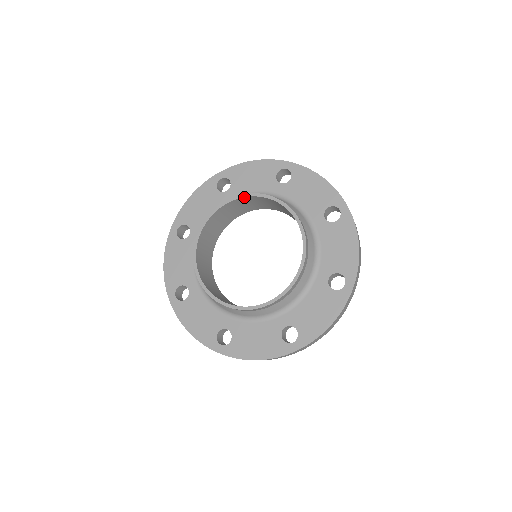
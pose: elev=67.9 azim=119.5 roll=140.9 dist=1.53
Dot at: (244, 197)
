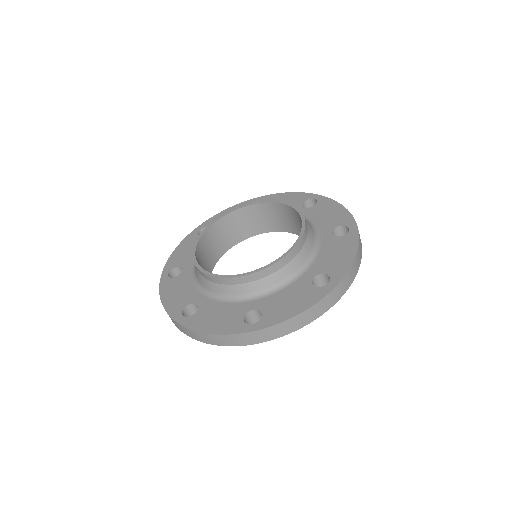
Dot at: (265, 203)
